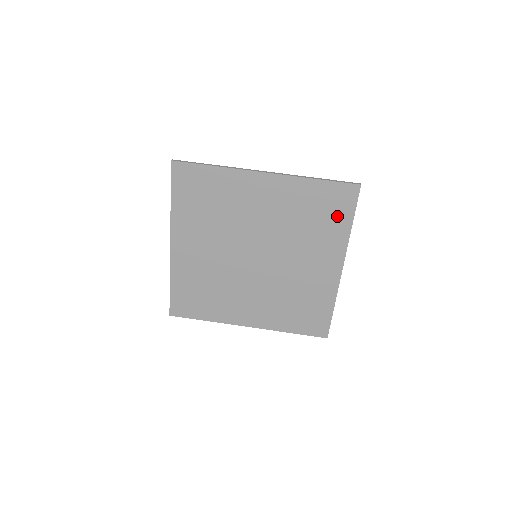
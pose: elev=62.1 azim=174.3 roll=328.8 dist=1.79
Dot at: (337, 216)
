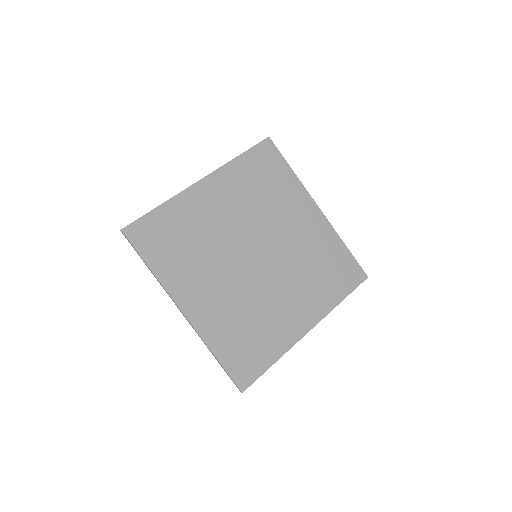
Dot at: (277, 171)
